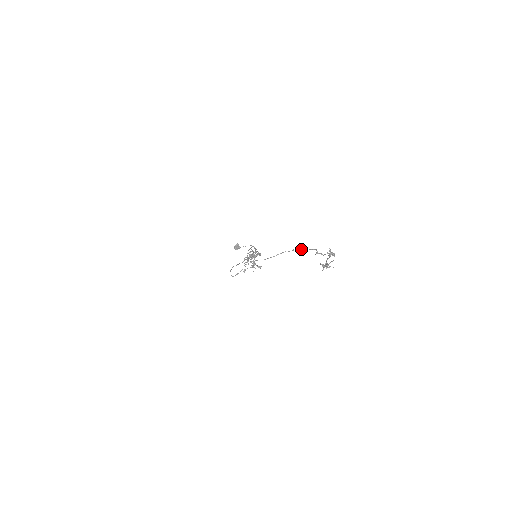
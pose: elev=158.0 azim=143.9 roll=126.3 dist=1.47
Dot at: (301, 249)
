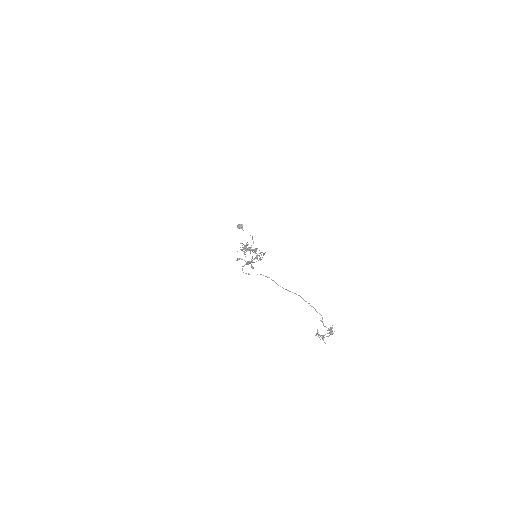
Dot at: occluded
